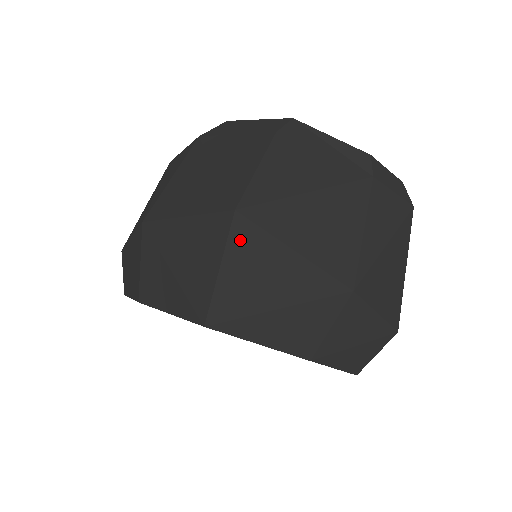
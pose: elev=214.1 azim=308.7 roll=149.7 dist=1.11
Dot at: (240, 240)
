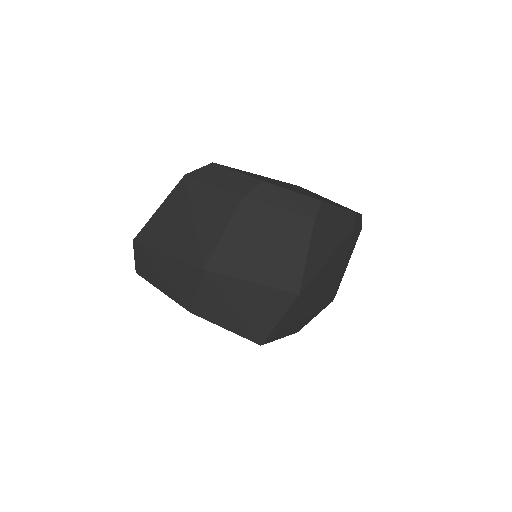
Dot at: (295, 305)
